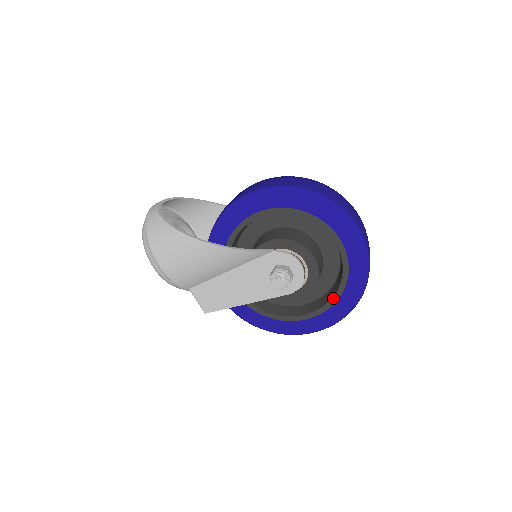
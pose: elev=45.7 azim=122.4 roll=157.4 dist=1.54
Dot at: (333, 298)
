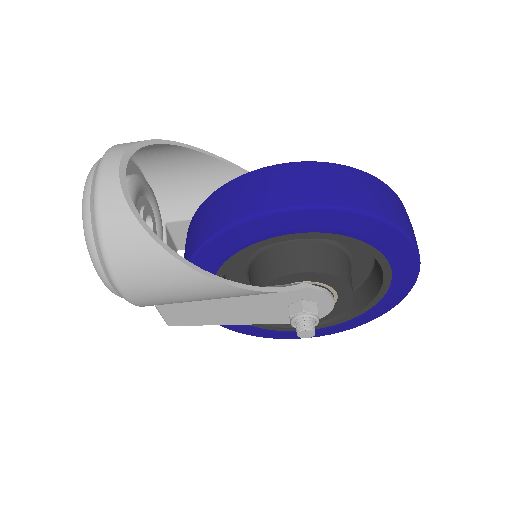
Dot at: (341, 320)
